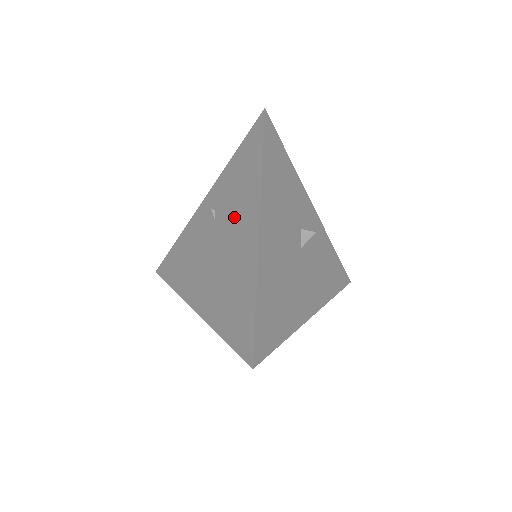
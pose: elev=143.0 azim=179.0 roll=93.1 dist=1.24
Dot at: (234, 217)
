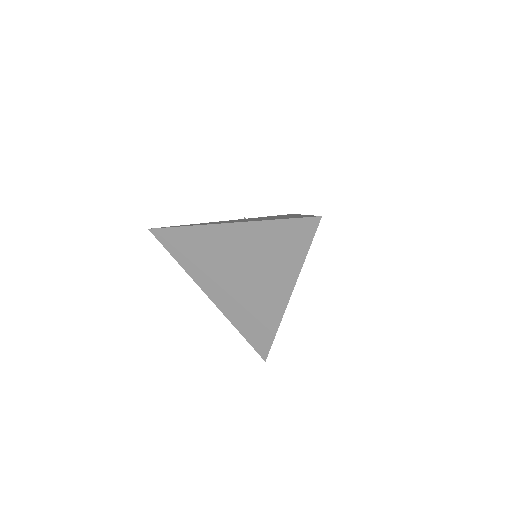
Dot at: occluded
